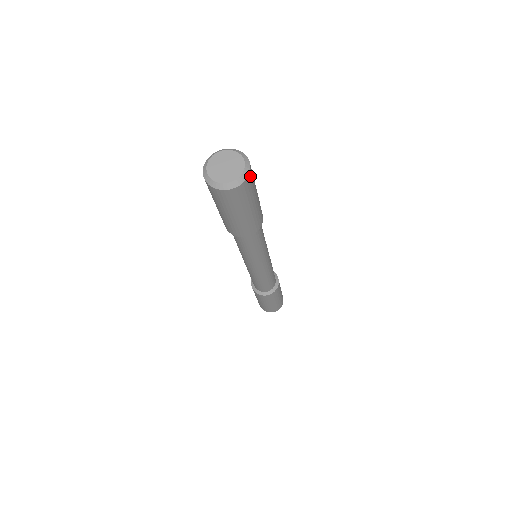
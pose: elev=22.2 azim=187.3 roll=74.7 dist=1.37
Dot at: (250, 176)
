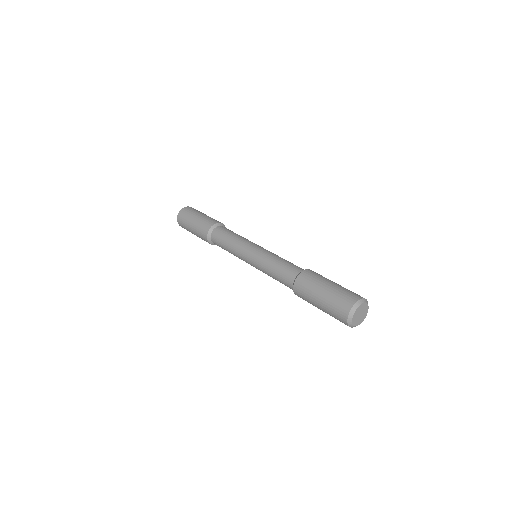
Dot at: occluded
